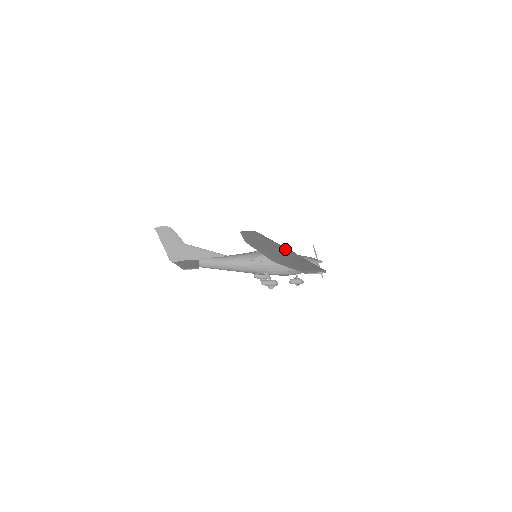
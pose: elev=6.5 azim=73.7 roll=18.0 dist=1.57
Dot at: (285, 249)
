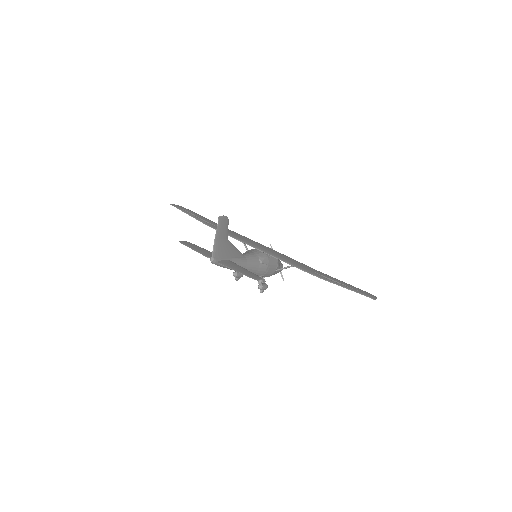
Dot at: (278, 252)
